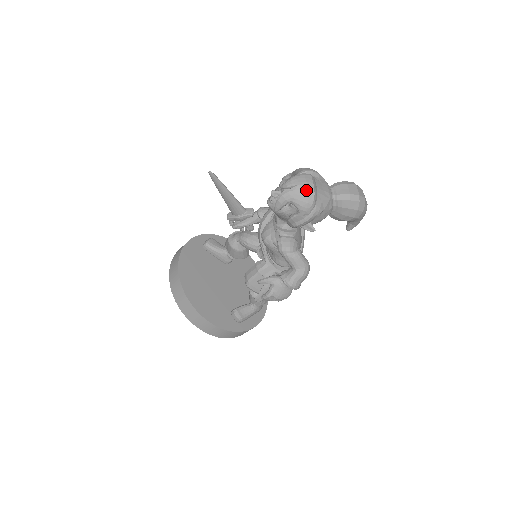
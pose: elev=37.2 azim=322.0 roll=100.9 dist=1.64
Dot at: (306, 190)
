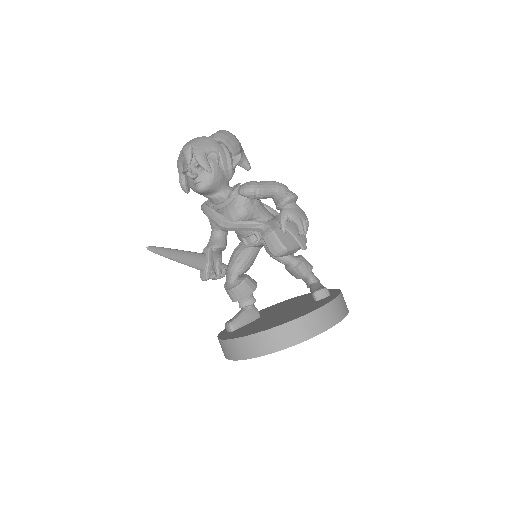
Dot at: (199, 140)
